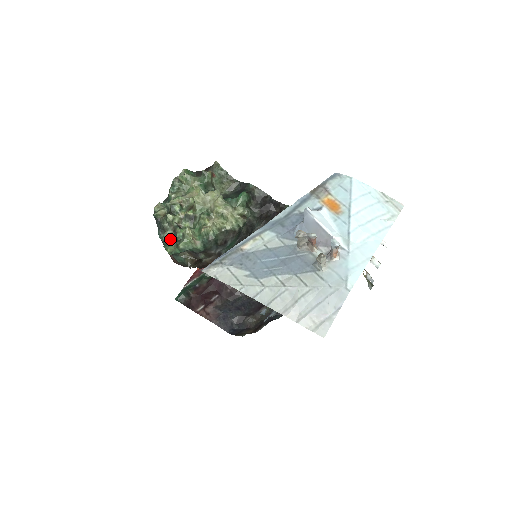
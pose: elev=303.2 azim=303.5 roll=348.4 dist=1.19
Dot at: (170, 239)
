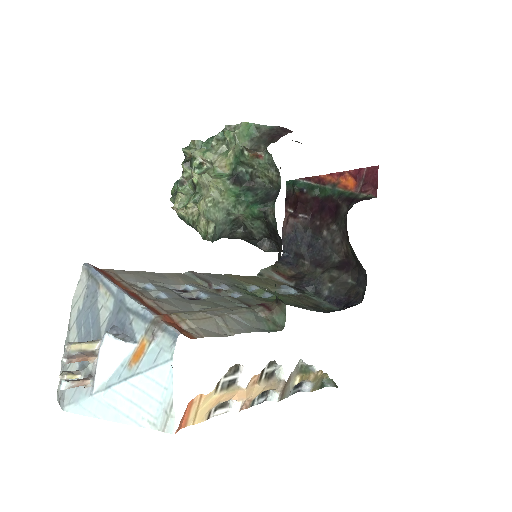
Dot at: occluded
